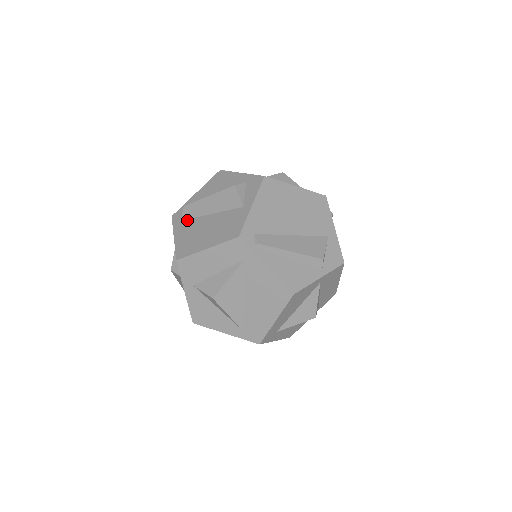
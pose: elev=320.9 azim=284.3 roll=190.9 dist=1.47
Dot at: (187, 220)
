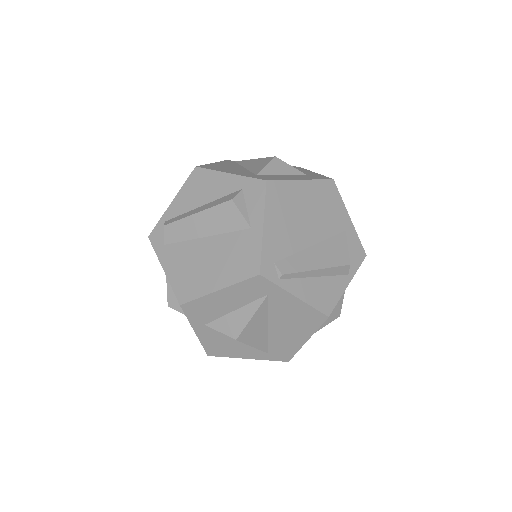
Dot at: (174, 245)
